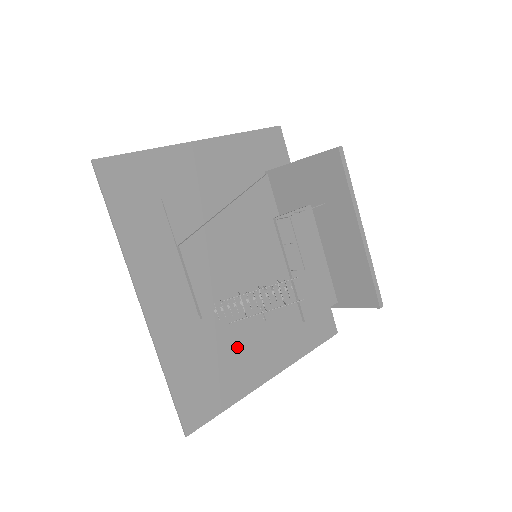
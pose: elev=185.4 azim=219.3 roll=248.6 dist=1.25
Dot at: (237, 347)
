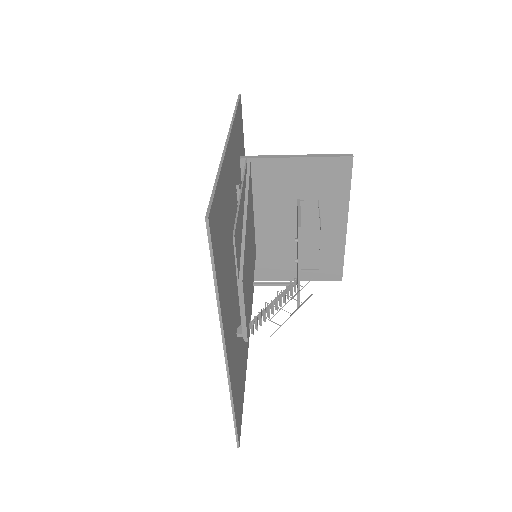
Dot at: (243, 346)
